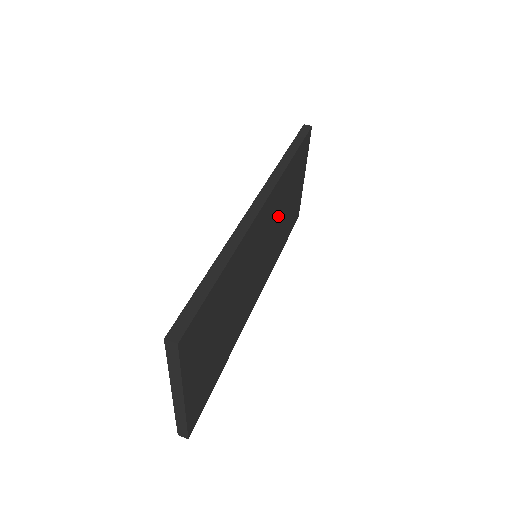
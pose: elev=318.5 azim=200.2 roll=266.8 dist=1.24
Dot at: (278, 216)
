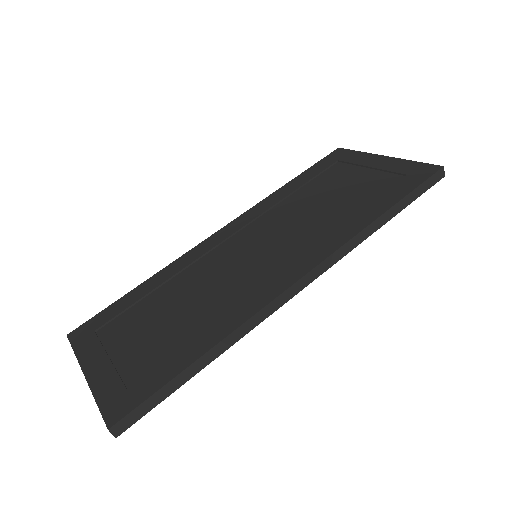
Dot at: occluded
